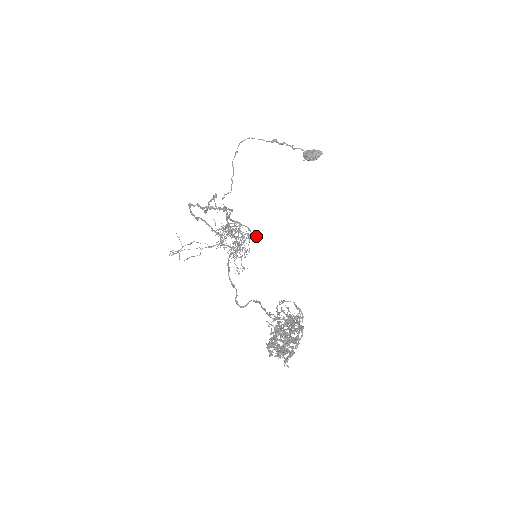
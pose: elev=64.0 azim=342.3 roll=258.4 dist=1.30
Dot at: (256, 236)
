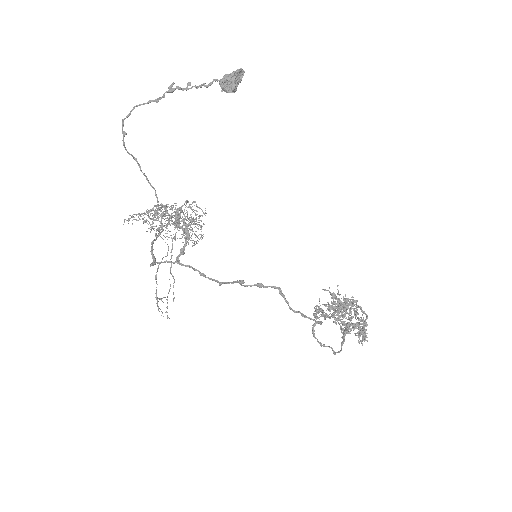
Dot at: (205, 208)
